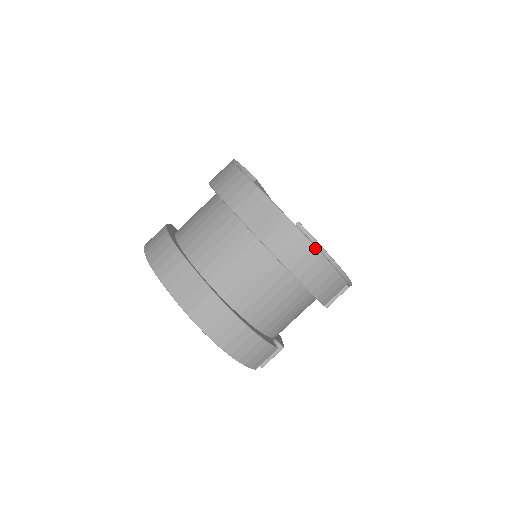
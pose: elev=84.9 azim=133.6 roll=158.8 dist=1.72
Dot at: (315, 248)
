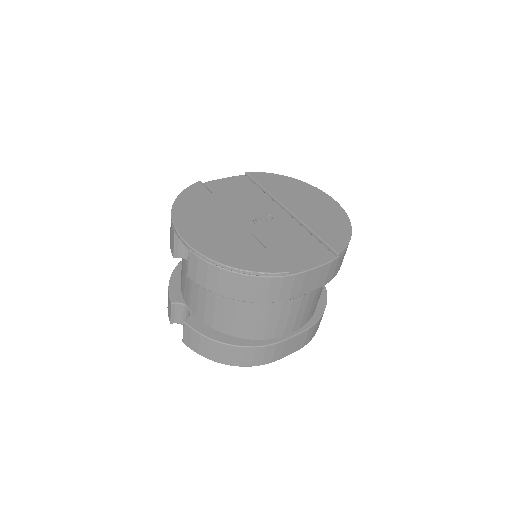
Dot at: occluded
